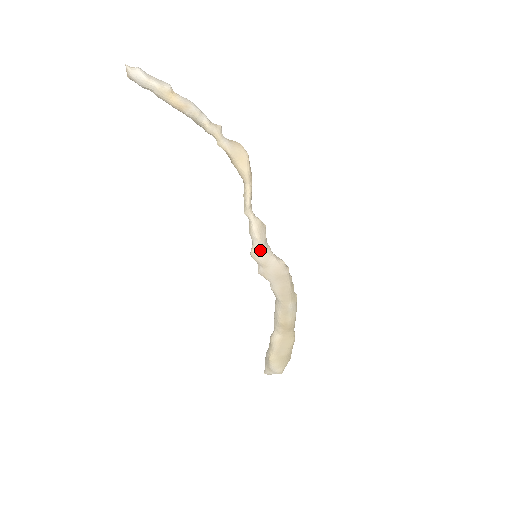
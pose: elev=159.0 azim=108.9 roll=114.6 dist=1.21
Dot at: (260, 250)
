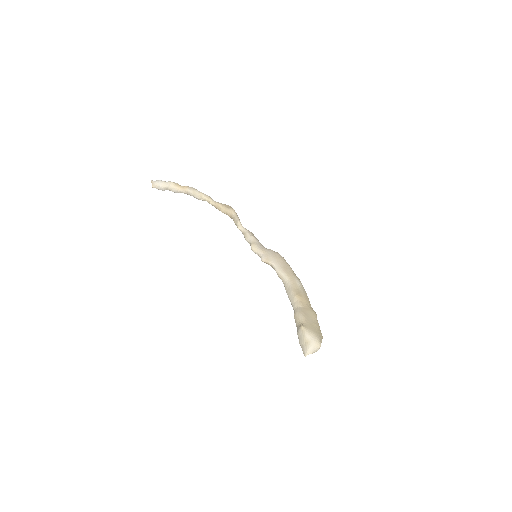
Dot at: (257, 243)
